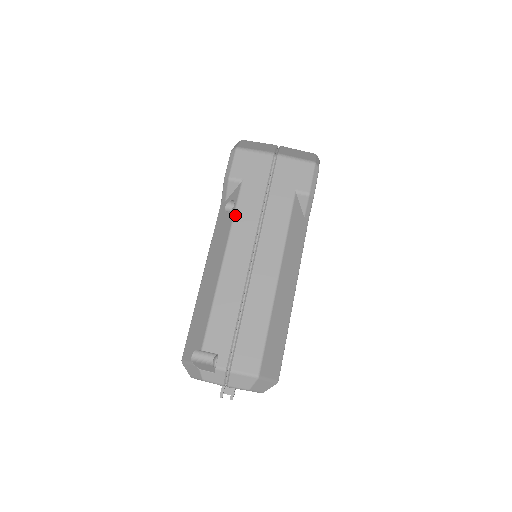
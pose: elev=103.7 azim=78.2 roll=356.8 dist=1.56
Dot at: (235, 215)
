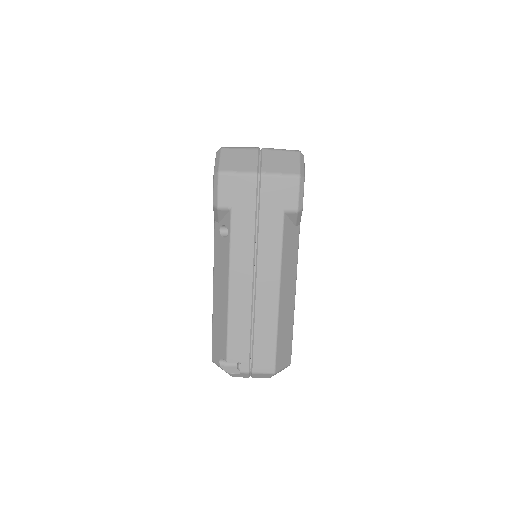
Dot at: (231, 245)
